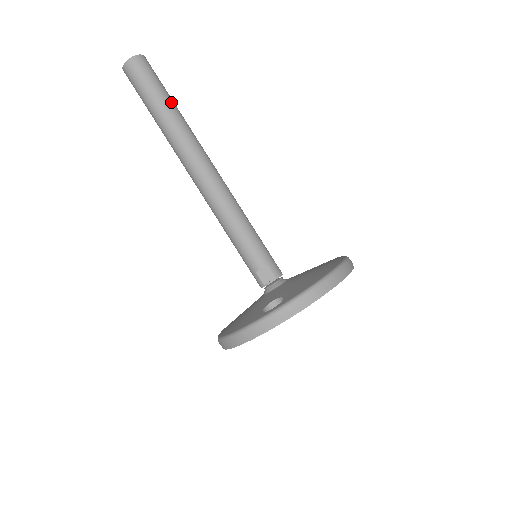
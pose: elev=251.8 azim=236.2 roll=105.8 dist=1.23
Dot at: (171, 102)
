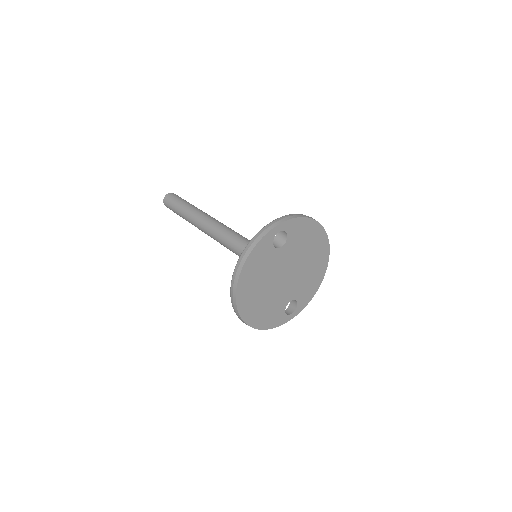
Dot at: occluded
